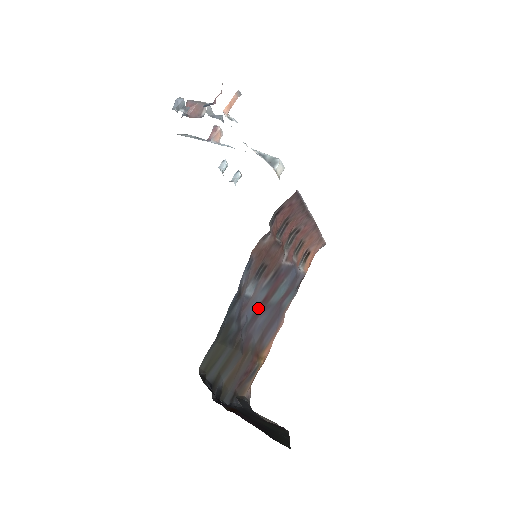
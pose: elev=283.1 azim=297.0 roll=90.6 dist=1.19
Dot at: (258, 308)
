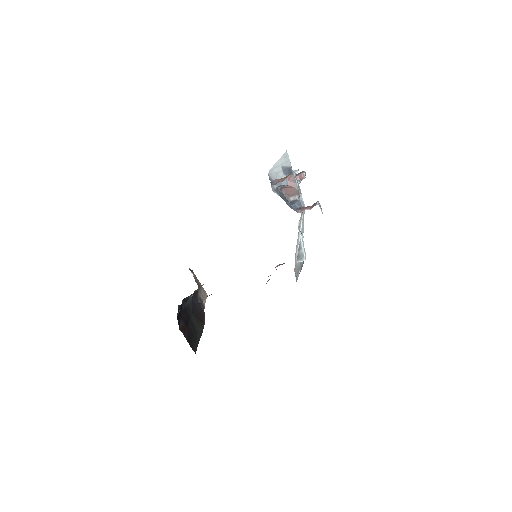
Dot at: occluded
